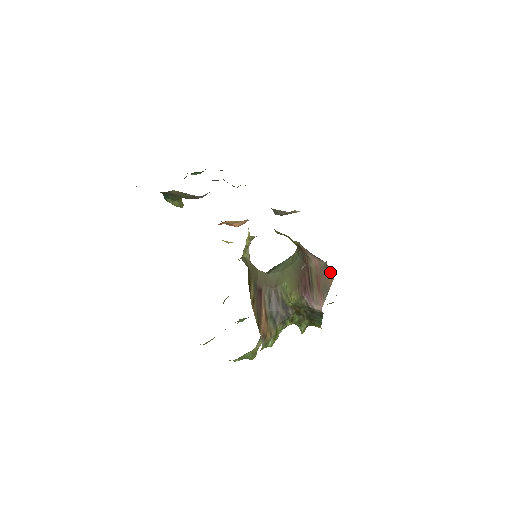
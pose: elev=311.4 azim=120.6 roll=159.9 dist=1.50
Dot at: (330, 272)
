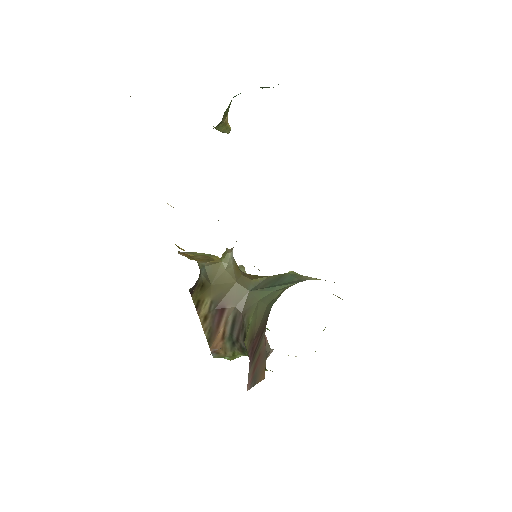
Dot at: occluded
